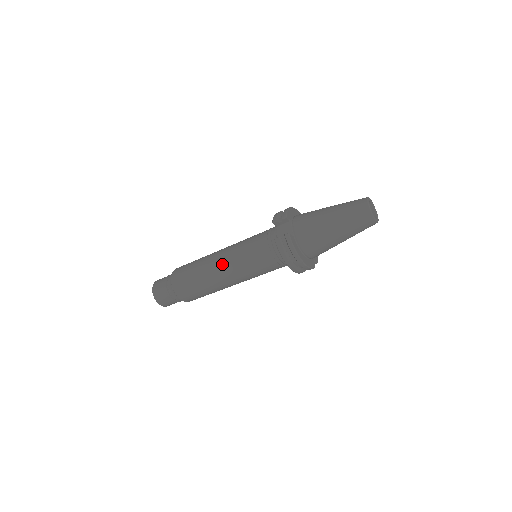
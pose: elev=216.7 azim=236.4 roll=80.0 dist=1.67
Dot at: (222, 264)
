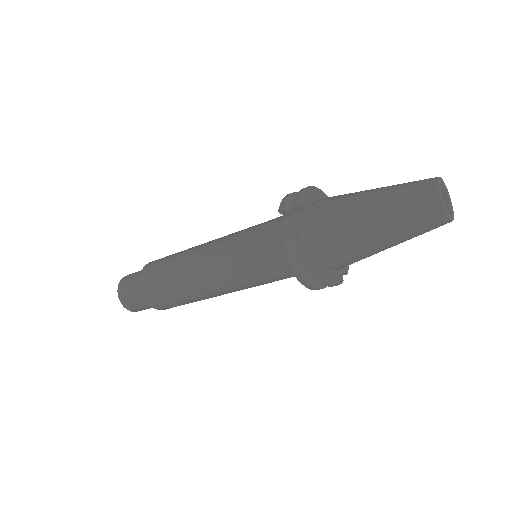
Dot at: (205, 266)
